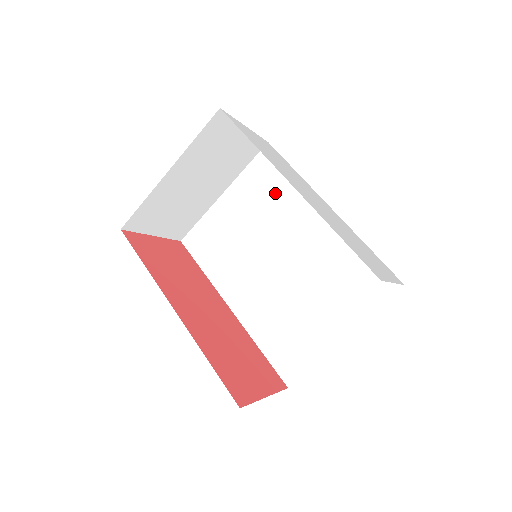
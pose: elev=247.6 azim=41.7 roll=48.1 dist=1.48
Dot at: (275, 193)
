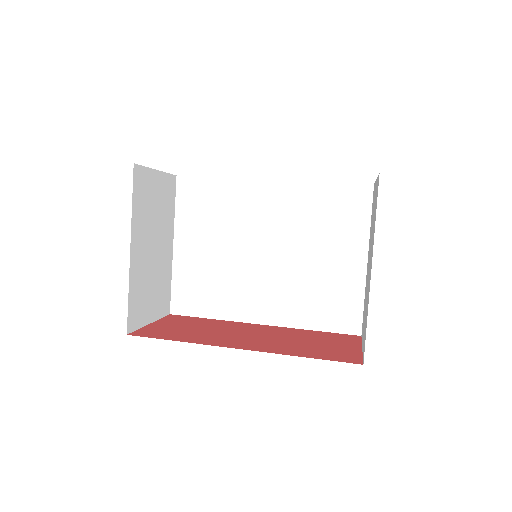
Dot at: (218, 207)
